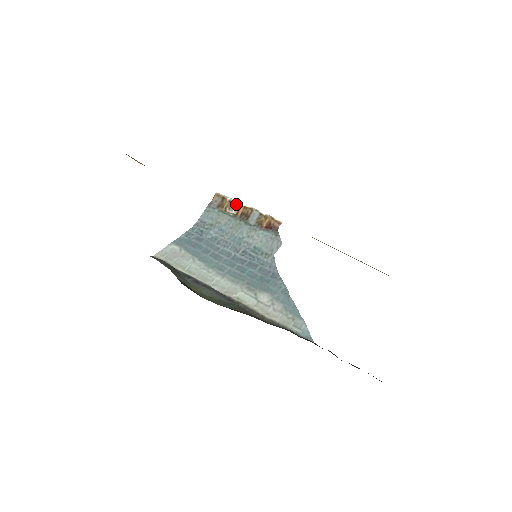
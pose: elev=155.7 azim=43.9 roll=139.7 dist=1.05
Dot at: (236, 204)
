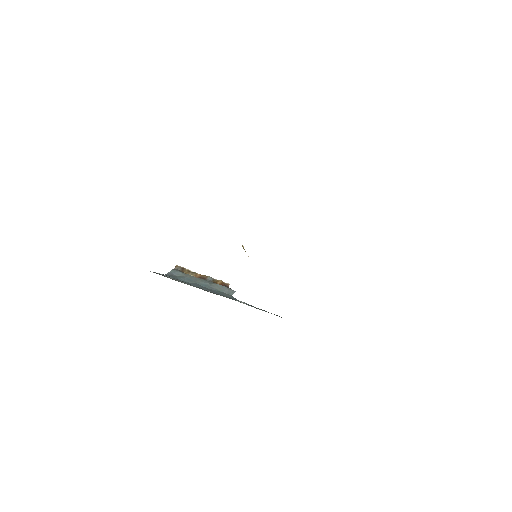
Dot at: (193, 272)
